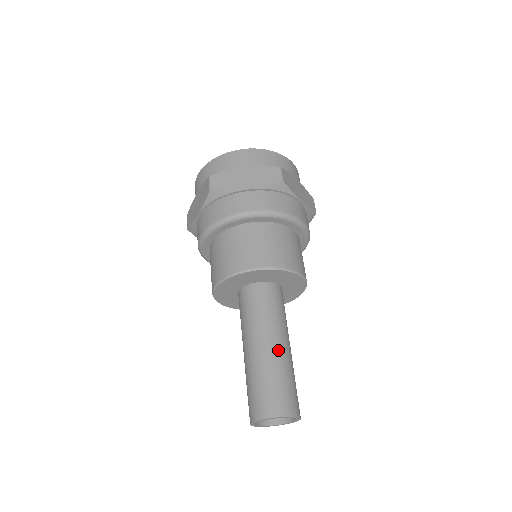
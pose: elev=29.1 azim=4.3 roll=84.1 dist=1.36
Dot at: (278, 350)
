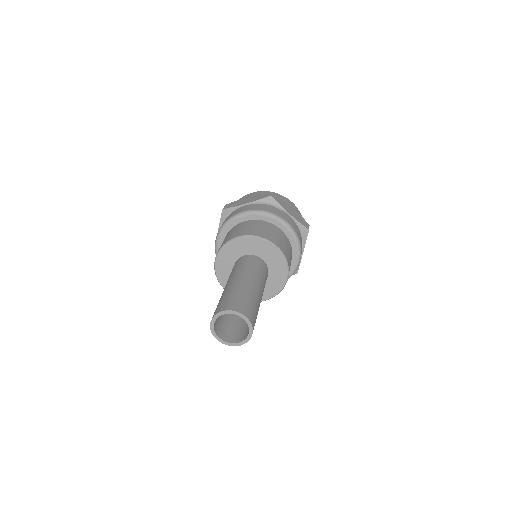
Dot at: (259, 294)
